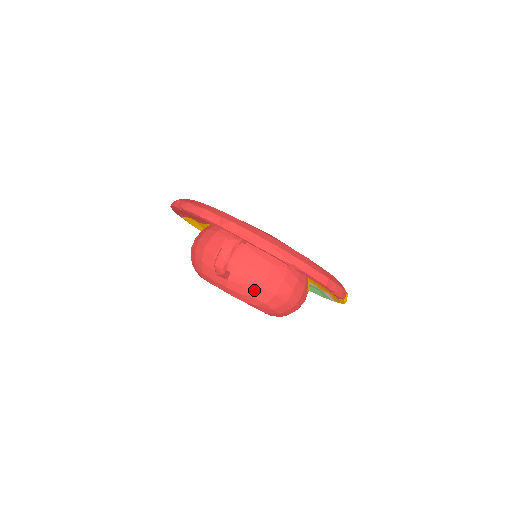
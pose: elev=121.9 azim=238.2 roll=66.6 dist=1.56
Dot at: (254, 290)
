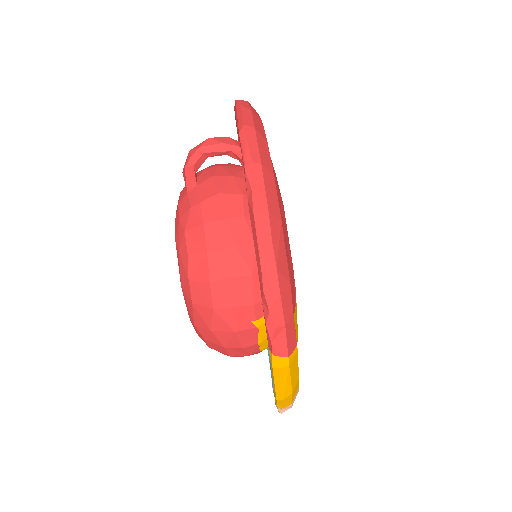
Dot at: (194, 223)
